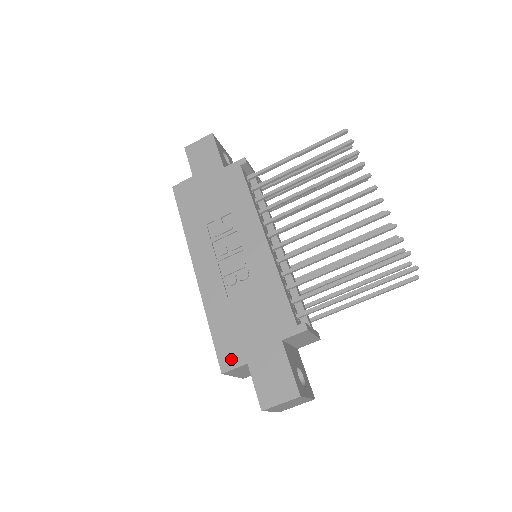
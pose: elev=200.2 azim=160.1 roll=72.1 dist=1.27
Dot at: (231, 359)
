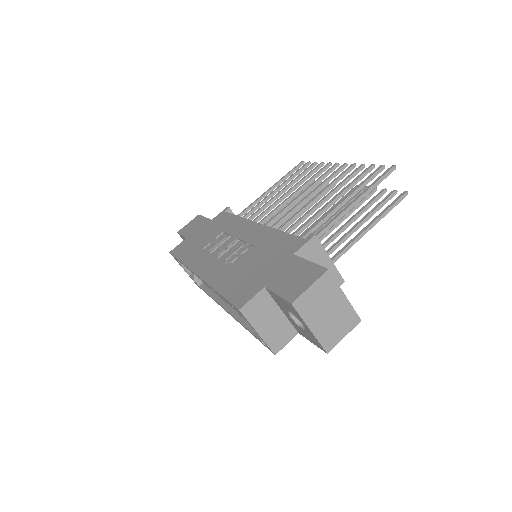
Dot at: (246, 295)
